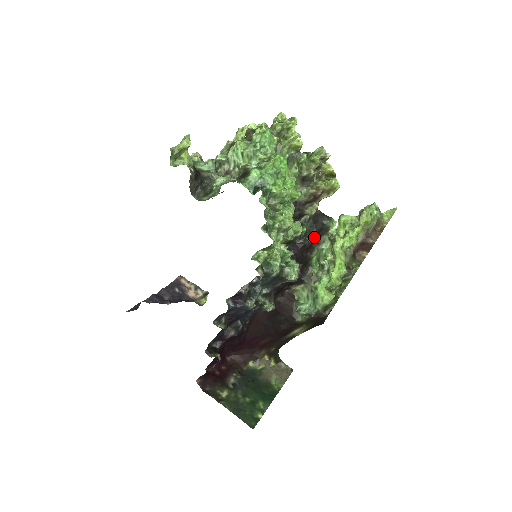
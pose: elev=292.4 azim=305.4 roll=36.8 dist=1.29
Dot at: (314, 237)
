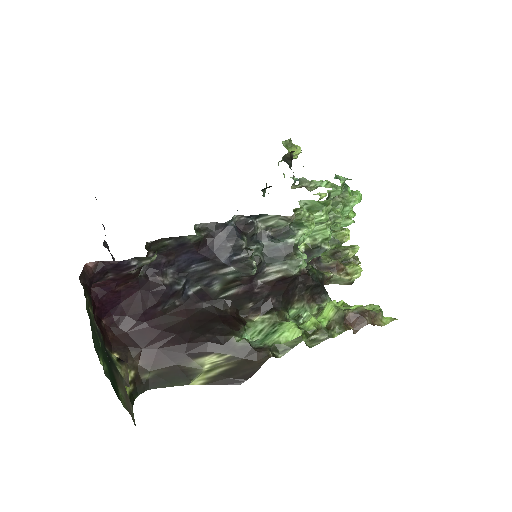
Dot at: (318, 282)
